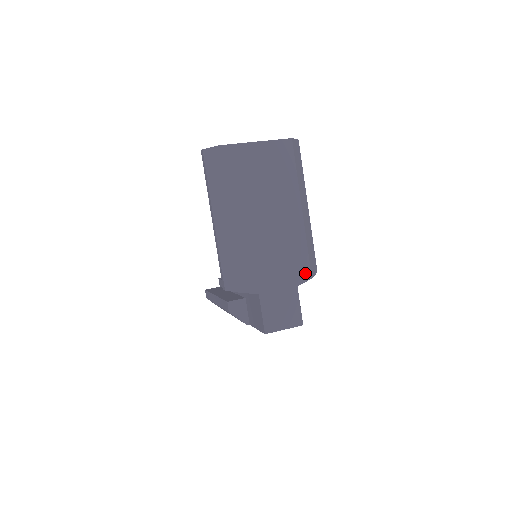
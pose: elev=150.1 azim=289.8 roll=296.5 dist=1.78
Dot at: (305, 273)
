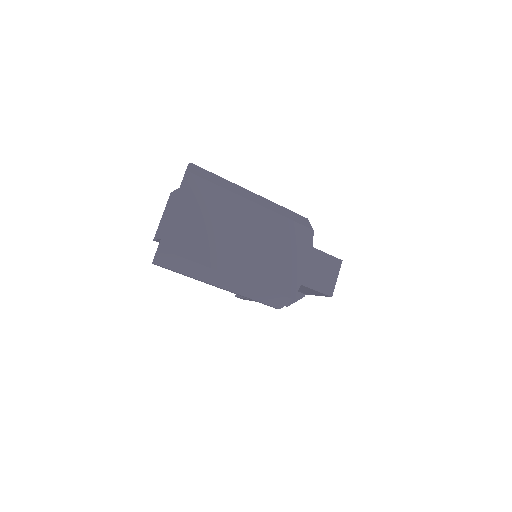
Dot at: (307, 234)
